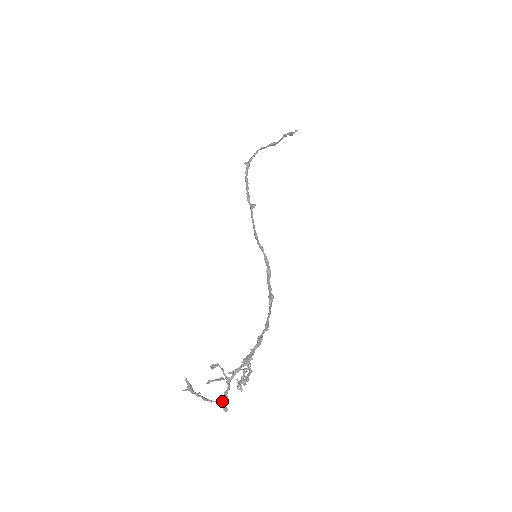
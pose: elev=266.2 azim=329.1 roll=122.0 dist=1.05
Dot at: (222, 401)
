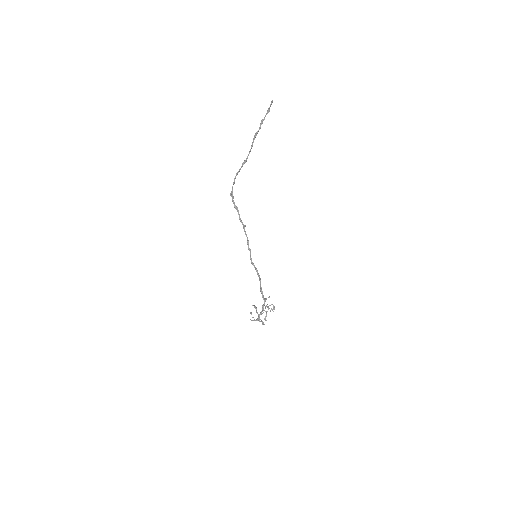
Dot at: (262, 322)
